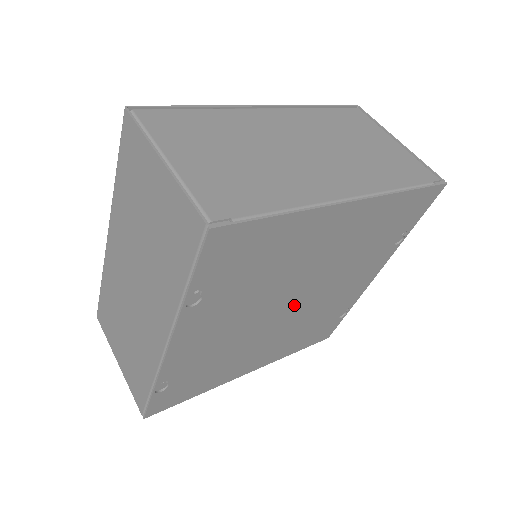
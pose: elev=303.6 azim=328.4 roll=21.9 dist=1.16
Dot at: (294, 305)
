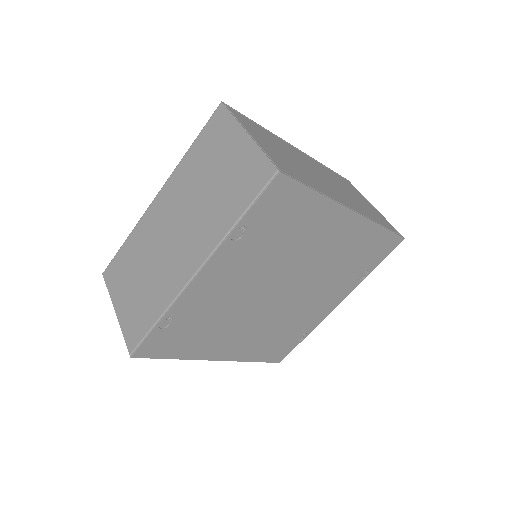
Dot at: (280, 296)
